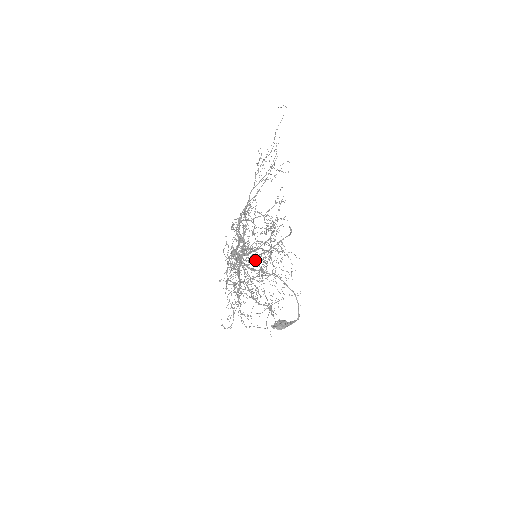
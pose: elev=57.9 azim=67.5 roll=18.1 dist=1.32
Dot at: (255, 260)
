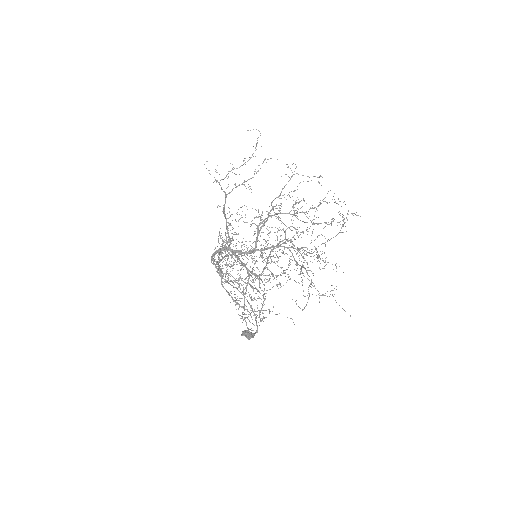
Dot at: occluded
